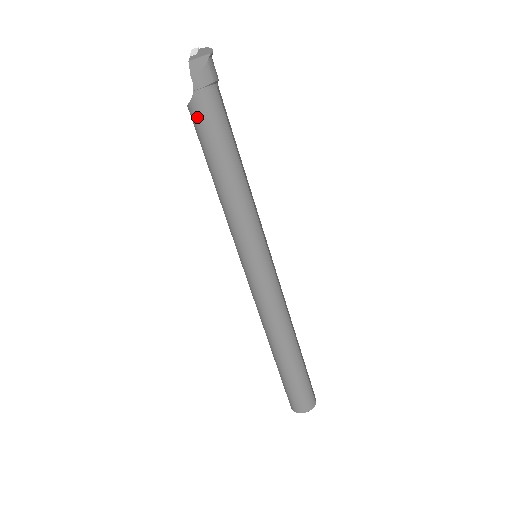
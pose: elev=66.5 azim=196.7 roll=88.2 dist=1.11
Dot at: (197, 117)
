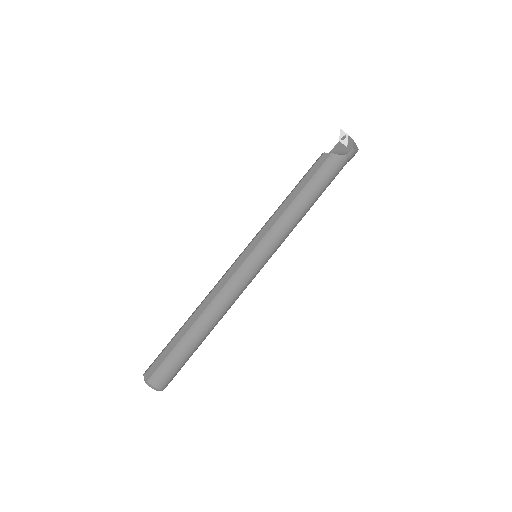
Dot at: (333, 164)
